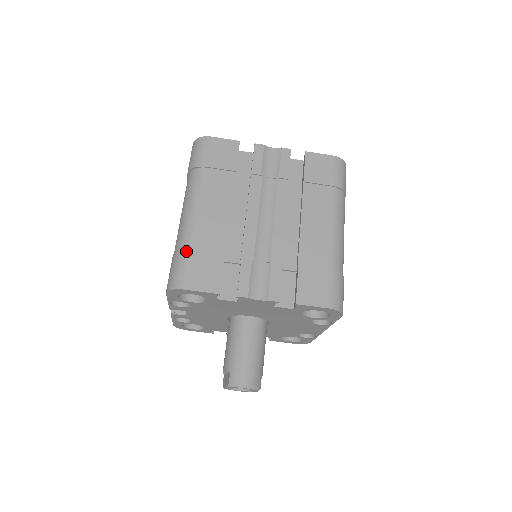
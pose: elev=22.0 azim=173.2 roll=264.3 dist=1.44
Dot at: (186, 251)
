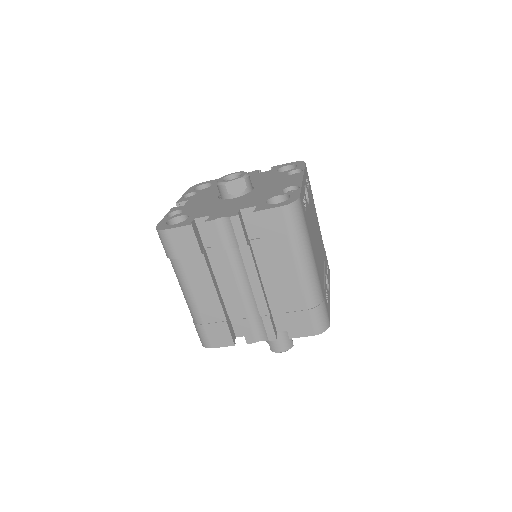
Dot at: (199, 325)
